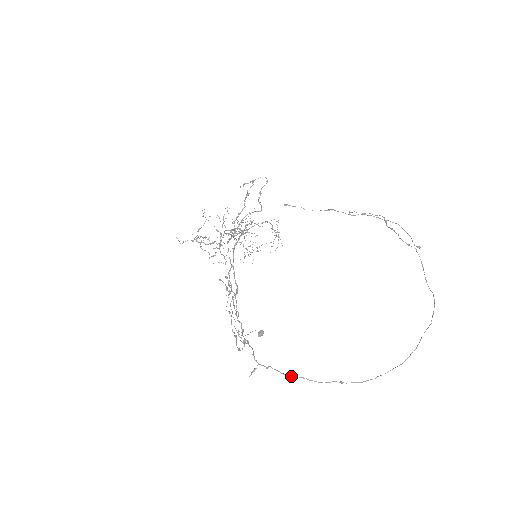
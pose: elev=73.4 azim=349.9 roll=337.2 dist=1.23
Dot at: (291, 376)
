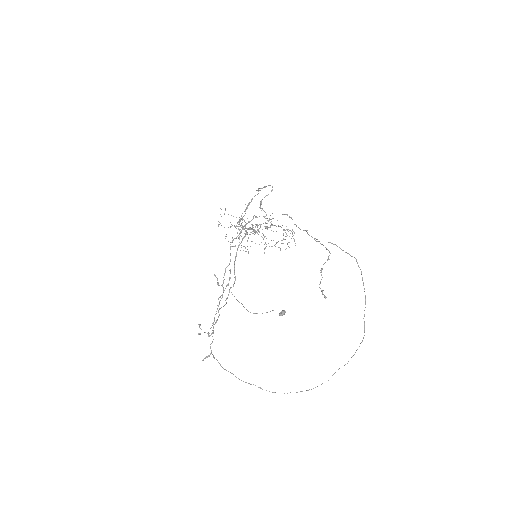
Dot at: (226, 370)
